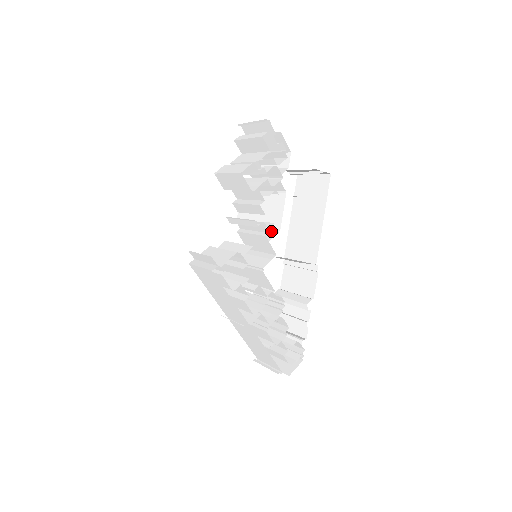
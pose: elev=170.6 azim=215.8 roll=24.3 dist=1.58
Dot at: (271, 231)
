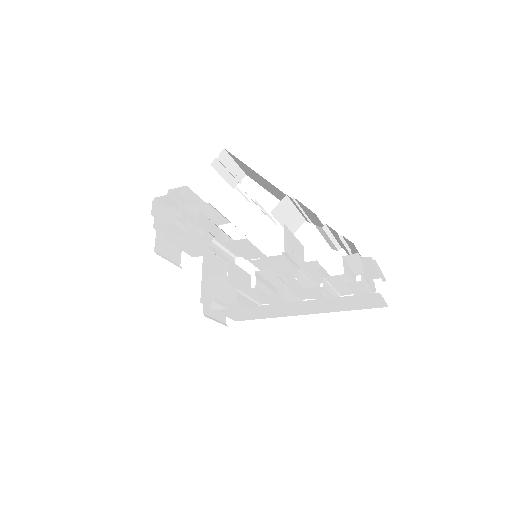
Dot at: occluded
